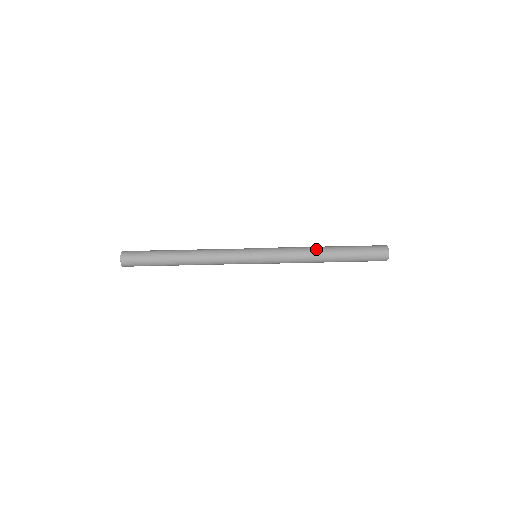
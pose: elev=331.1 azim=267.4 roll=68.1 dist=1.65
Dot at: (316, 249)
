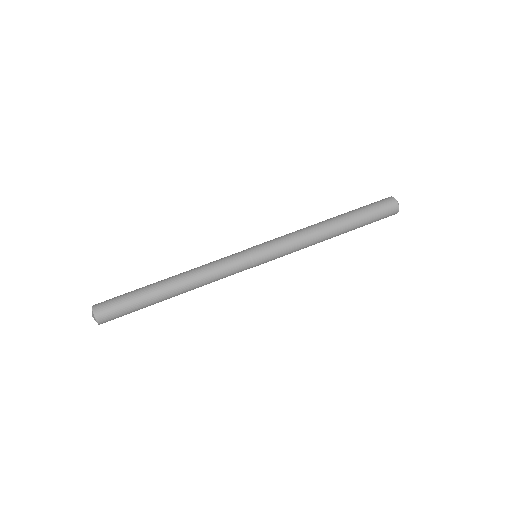
Dot at: (324, 232)
